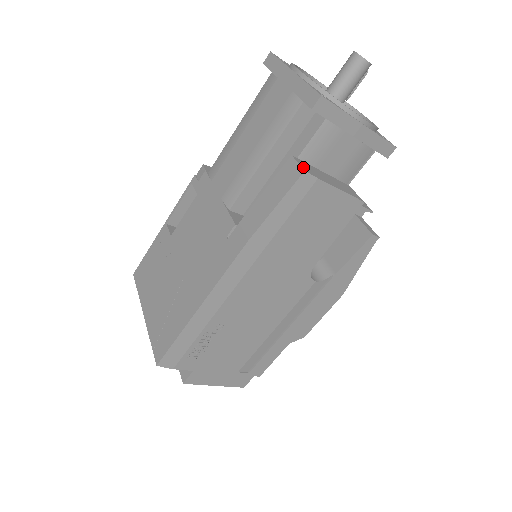
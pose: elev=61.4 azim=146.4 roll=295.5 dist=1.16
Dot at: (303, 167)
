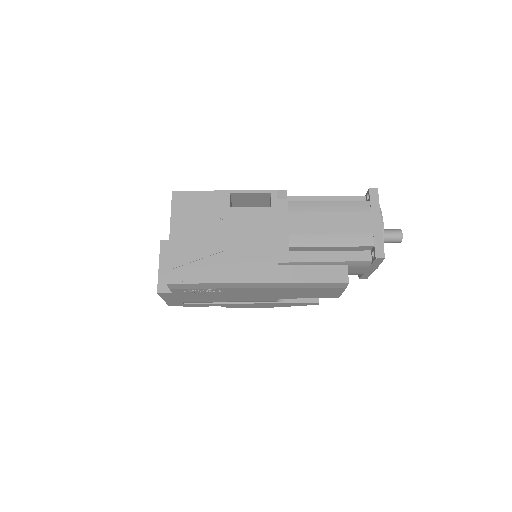
Dot at: (348, 278)
